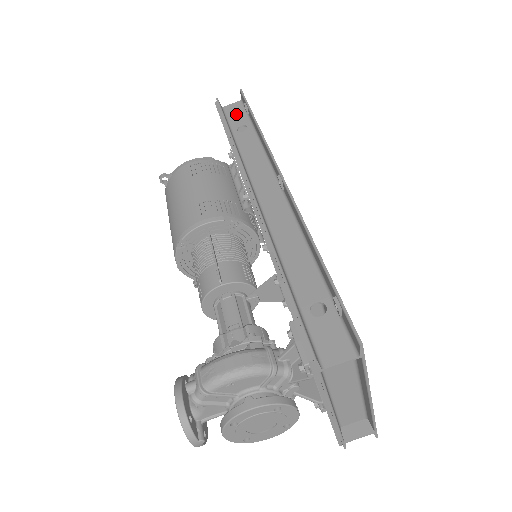
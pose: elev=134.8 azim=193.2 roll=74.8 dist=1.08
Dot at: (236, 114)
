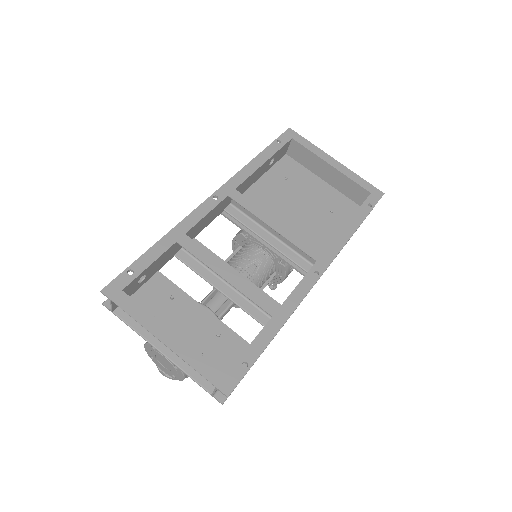
Dot at: (283, 149)
